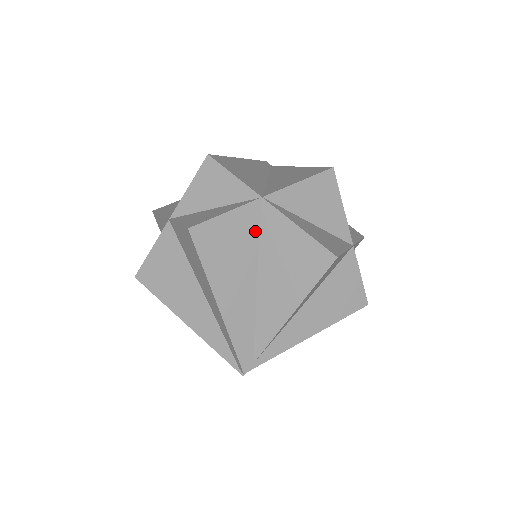
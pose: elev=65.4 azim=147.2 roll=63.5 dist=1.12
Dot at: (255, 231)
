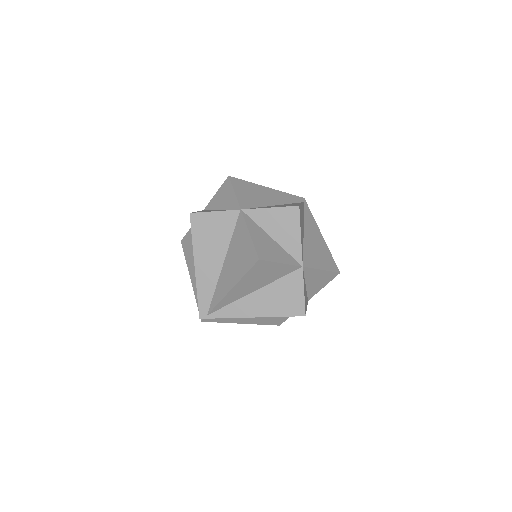
Dot at: (231, 229)
